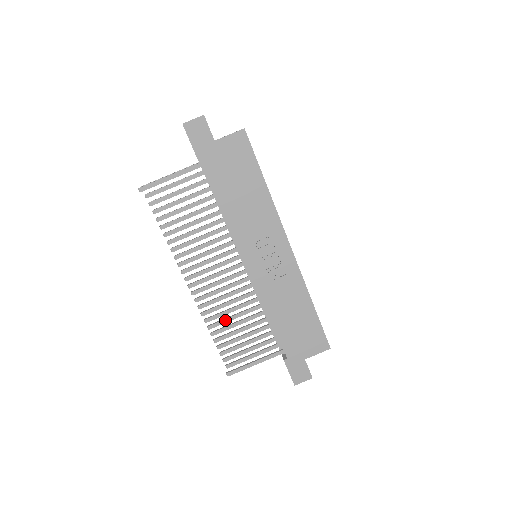
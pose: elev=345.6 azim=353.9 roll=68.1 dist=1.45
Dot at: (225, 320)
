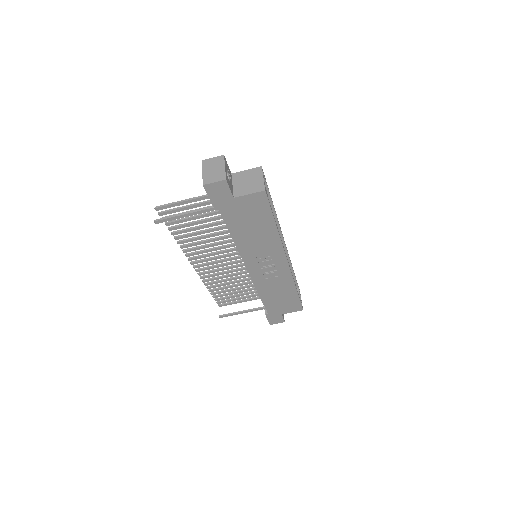
Dot at: (222, 285)
